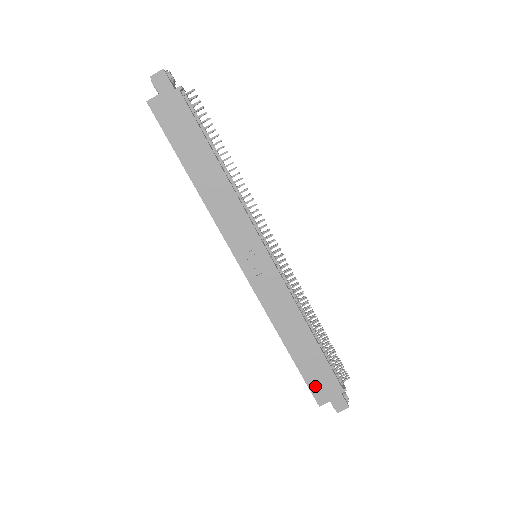
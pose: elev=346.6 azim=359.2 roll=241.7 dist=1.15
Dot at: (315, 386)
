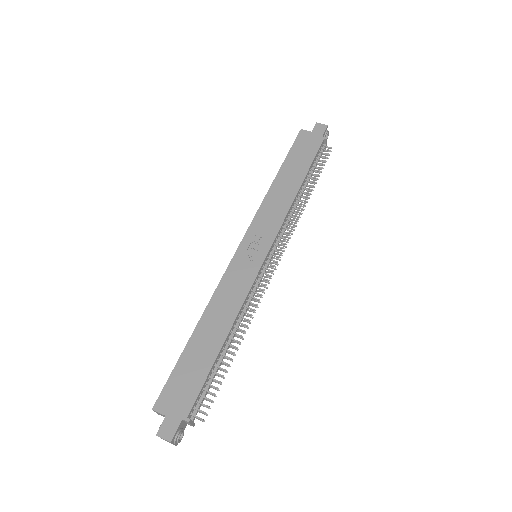
Dot at: (173, 386)
